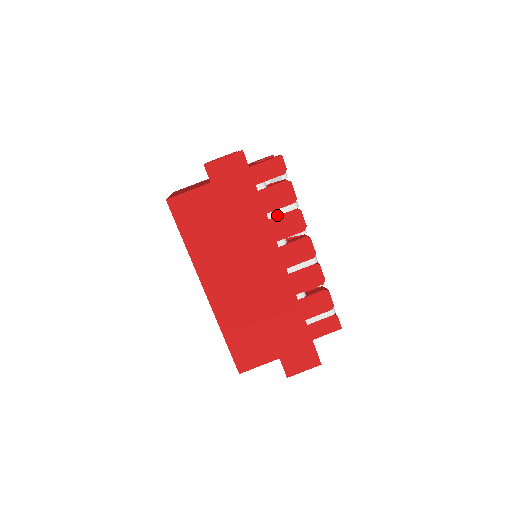
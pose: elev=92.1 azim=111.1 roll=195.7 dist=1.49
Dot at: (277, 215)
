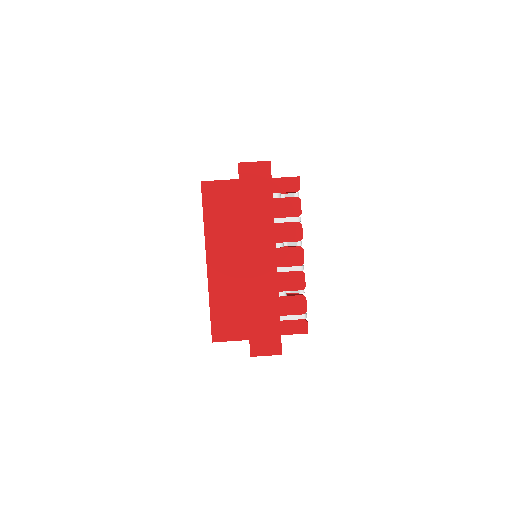
Dot at: (282, 222)
